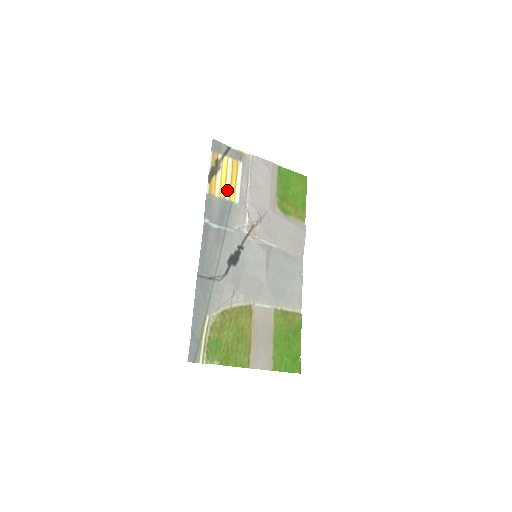
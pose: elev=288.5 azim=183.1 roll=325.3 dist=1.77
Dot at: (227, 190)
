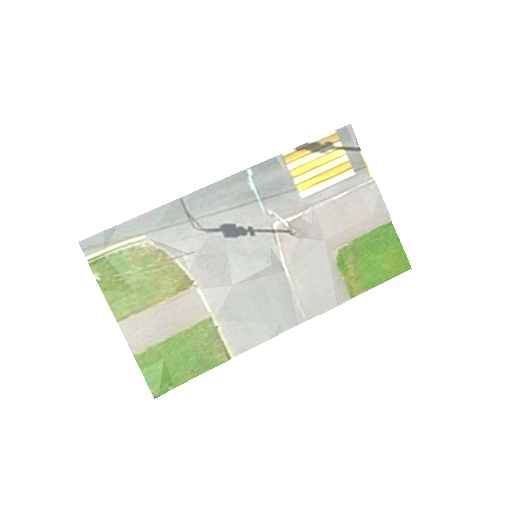
Dot at: (306, 175)
